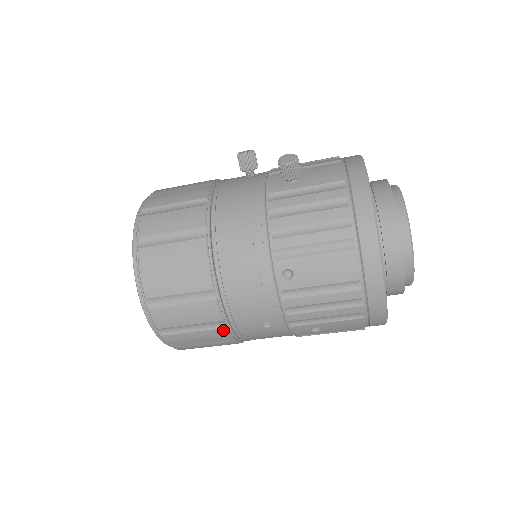
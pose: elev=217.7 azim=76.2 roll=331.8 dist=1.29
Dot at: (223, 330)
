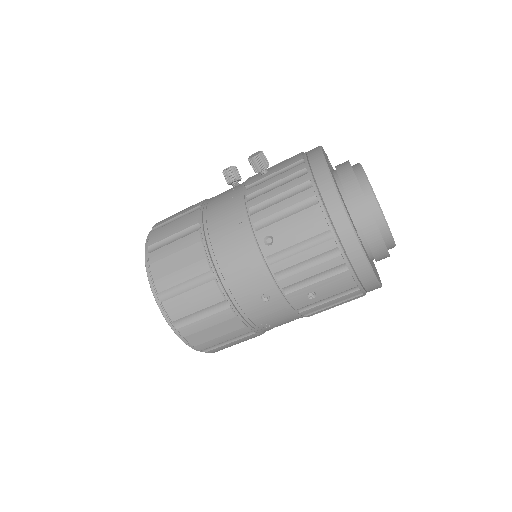
Dot at: (228, 311)
